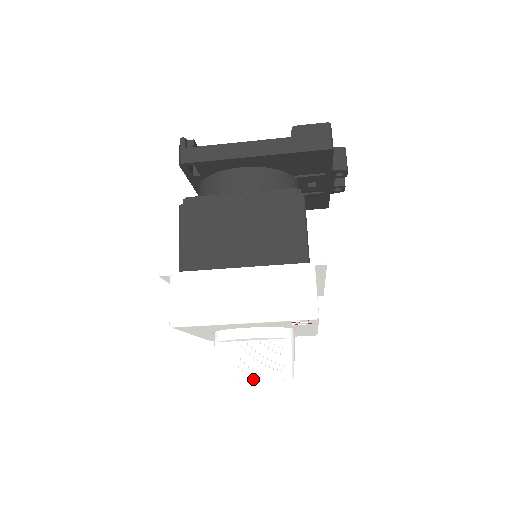
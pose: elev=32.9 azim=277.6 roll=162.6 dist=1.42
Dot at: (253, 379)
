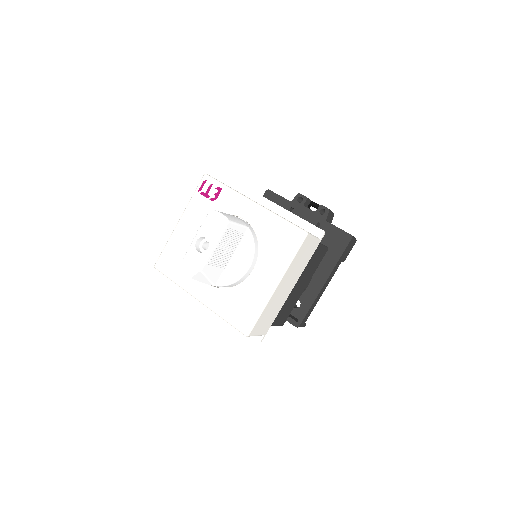
Dot at: (194, 240)
